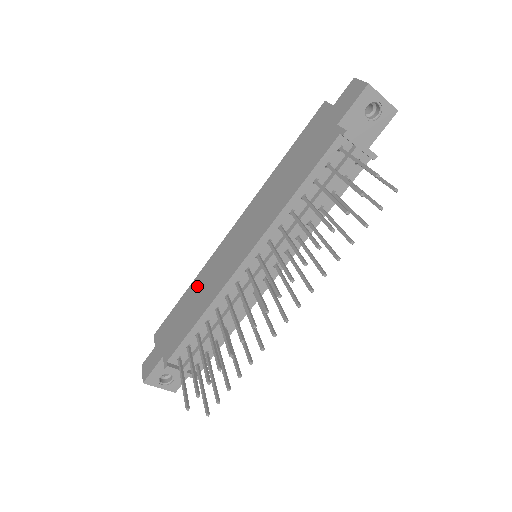
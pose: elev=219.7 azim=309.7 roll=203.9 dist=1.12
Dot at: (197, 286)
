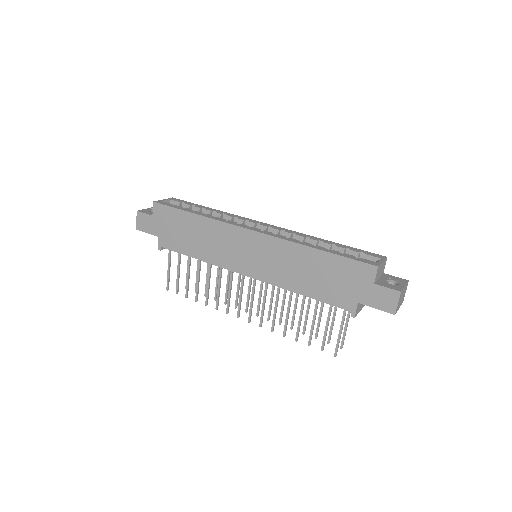
Dot at: (204, 228)
